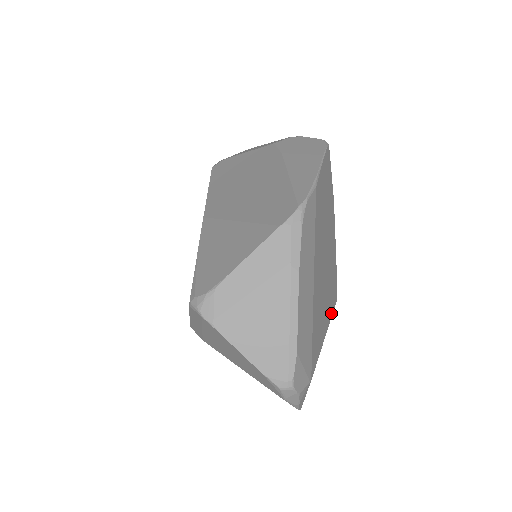
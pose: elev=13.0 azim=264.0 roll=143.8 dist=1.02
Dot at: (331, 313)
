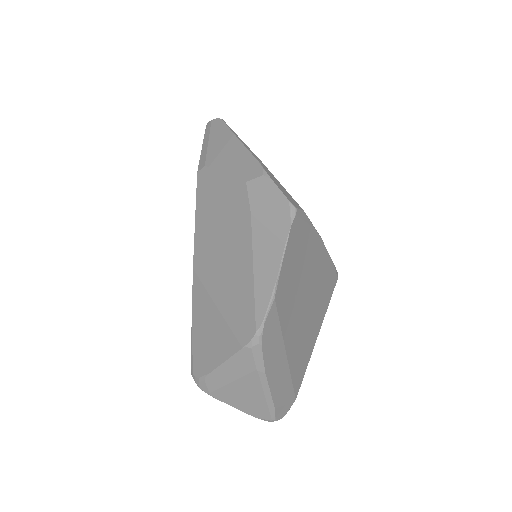
Dot at: (326, 307)
